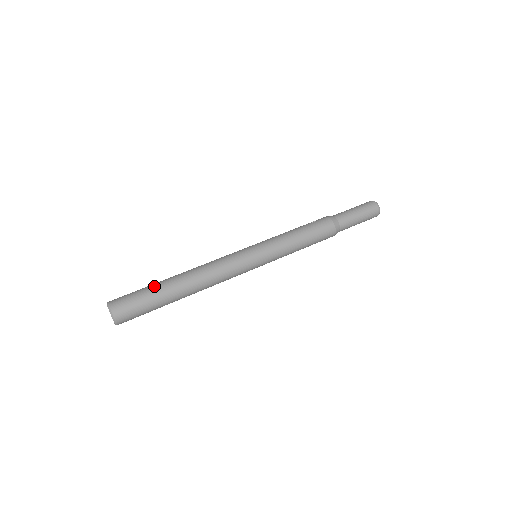
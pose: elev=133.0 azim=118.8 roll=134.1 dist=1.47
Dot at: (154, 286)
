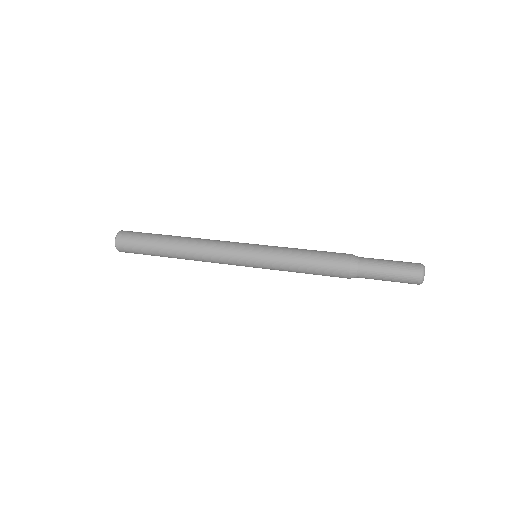
Dot at: (159, 234)
